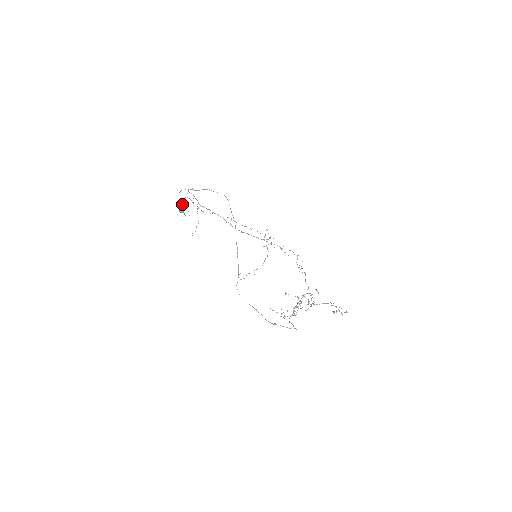
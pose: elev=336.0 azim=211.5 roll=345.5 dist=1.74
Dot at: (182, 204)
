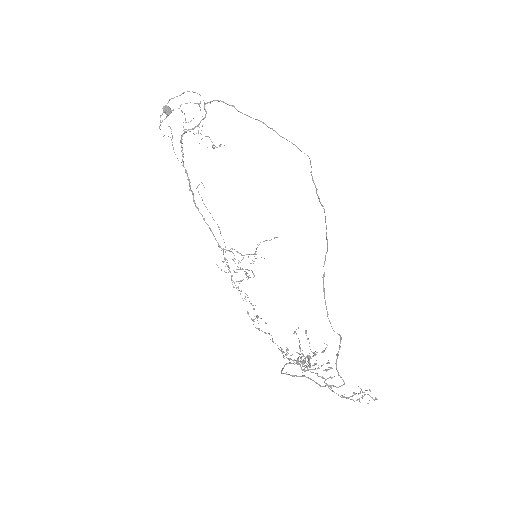
Dot at: occluded
